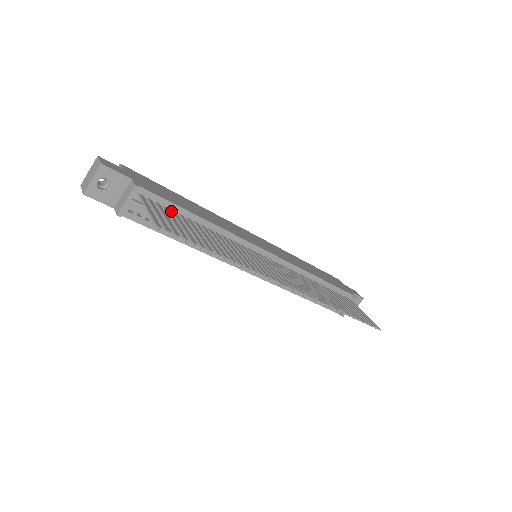
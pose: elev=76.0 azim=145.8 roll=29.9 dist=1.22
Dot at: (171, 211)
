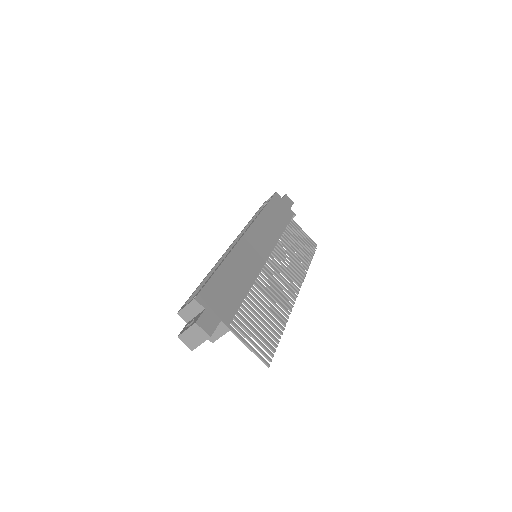
Dot at: occluded
